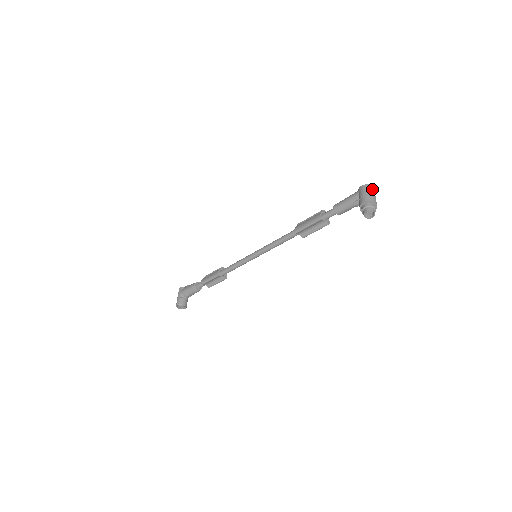
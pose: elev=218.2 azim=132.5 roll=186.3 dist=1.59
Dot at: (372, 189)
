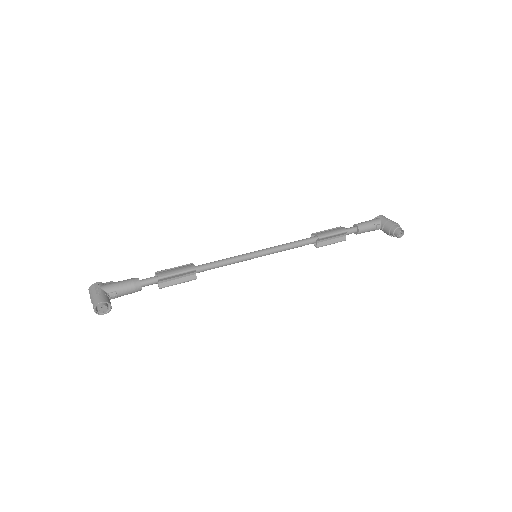
Dot at: occluded
